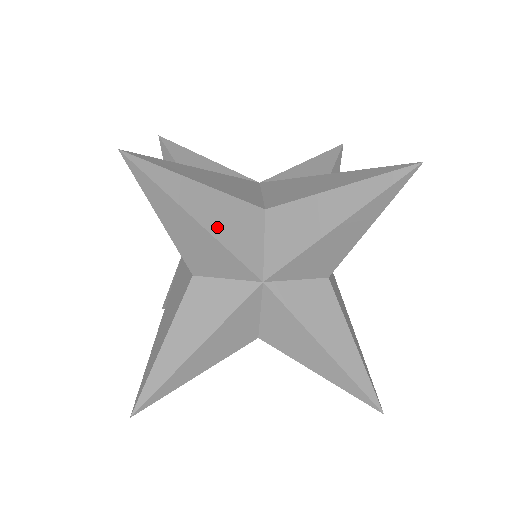
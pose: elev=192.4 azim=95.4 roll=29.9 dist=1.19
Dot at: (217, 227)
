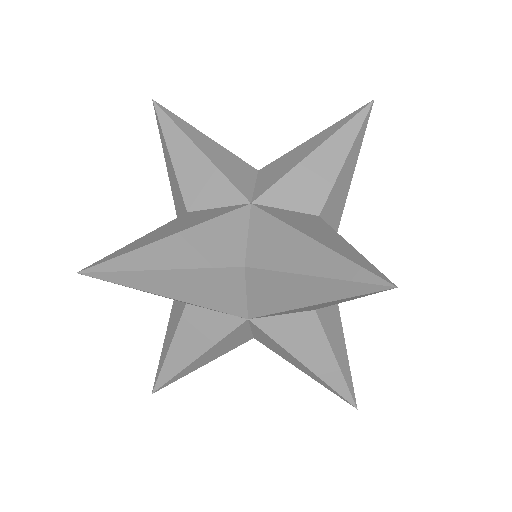
Dot at: (193, 296)
